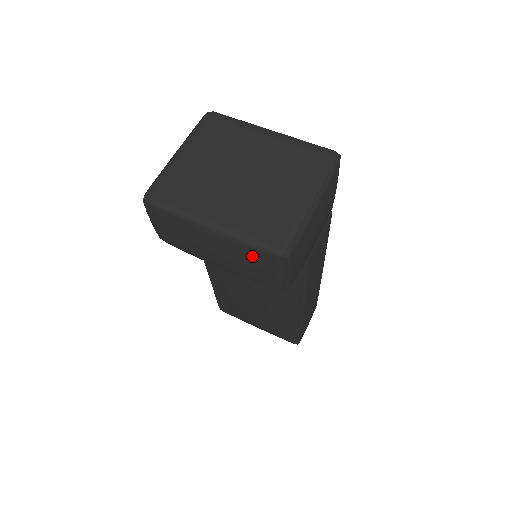
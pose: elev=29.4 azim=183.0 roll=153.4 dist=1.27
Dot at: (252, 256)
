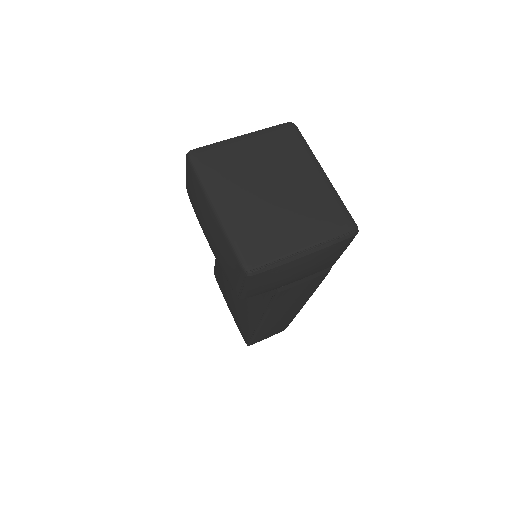
Dot at: (228, 254)
